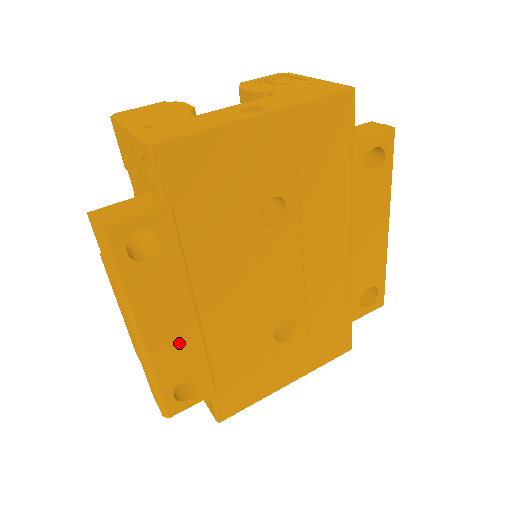
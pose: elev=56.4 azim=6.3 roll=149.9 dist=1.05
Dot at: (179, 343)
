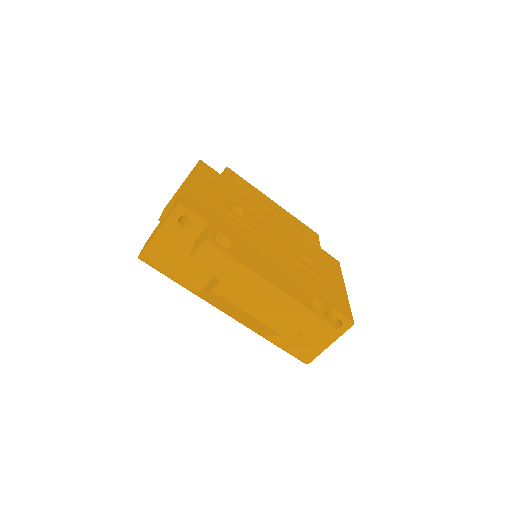
Dot at: (287, 282)
